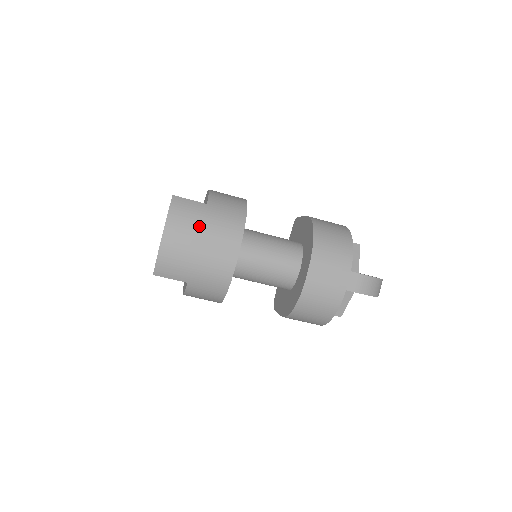
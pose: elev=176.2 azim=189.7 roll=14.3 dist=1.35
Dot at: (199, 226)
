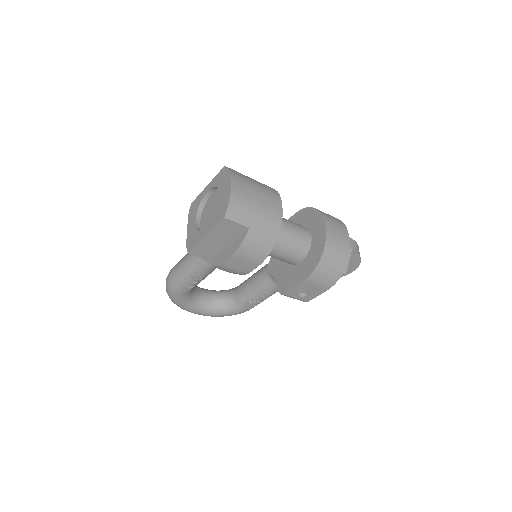
Dot at: (252, 184)
